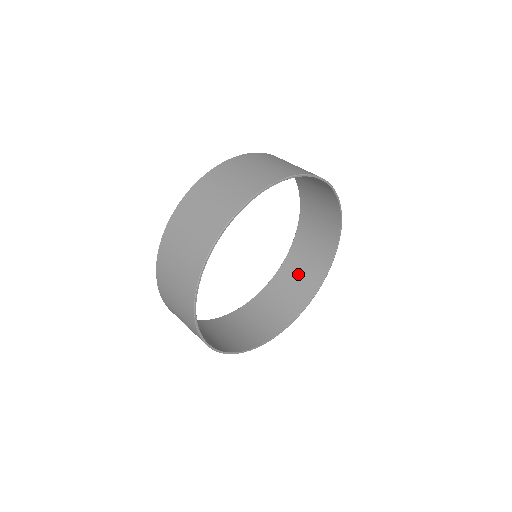
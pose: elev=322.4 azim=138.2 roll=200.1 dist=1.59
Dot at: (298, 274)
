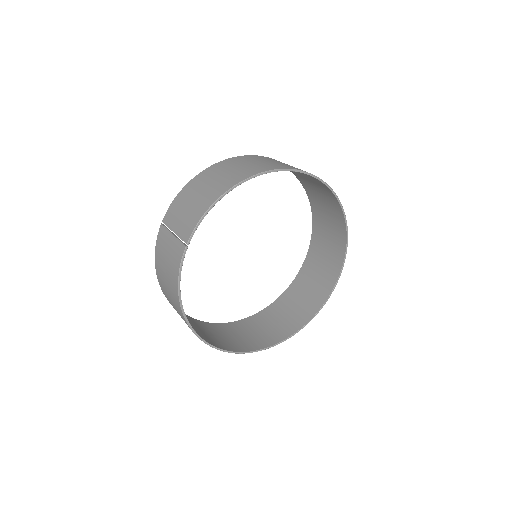
Dot at: (254, 331)
